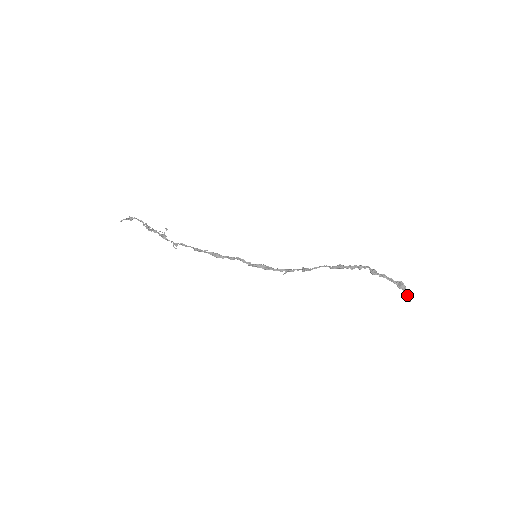
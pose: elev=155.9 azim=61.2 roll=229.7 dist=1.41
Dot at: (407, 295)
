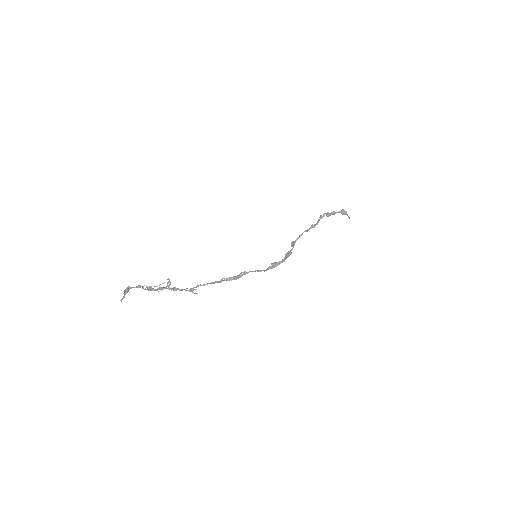
Dot at: (348, 216)
